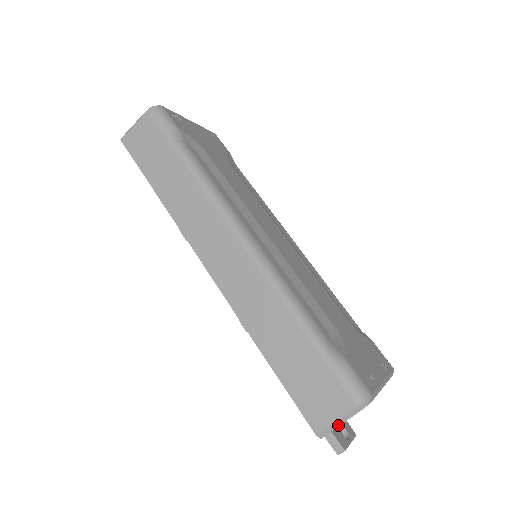
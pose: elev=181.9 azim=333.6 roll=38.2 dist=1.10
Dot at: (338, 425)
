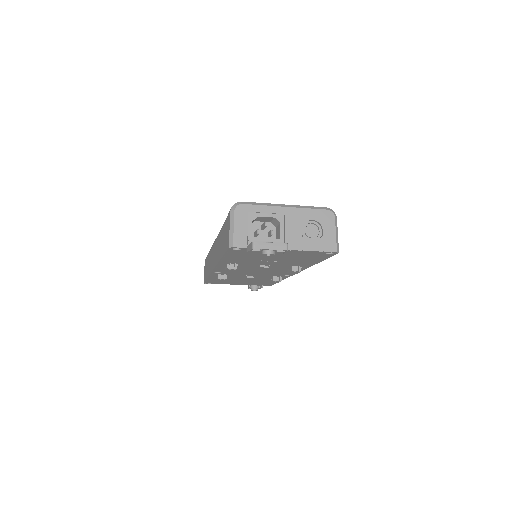
Dot at: (233, 230)
